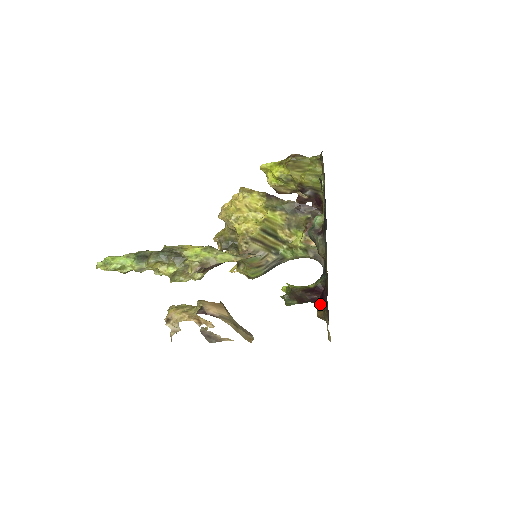
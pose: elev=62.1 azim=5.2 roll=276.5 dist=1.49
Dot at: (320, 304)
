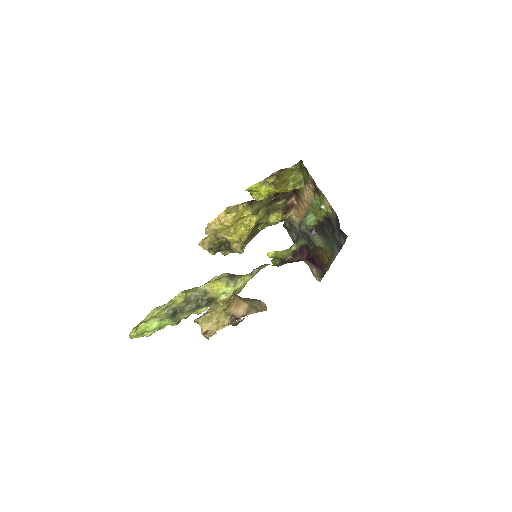
Dot at: occluded
